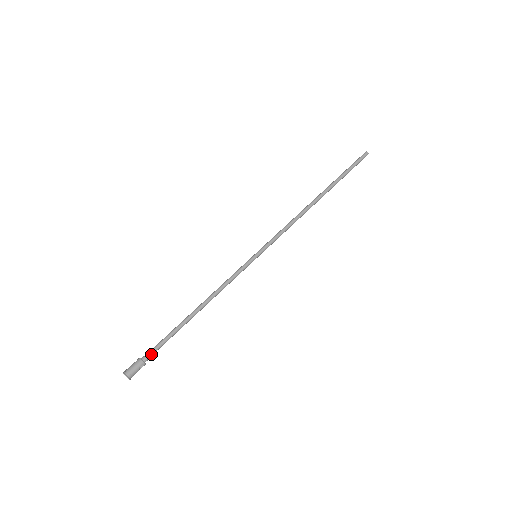
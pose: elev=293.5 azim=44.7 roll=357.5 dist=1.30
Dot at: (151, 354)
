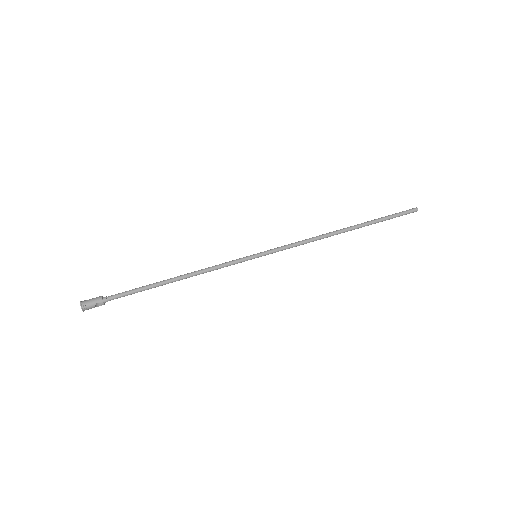
Dot at: (113, 297)
